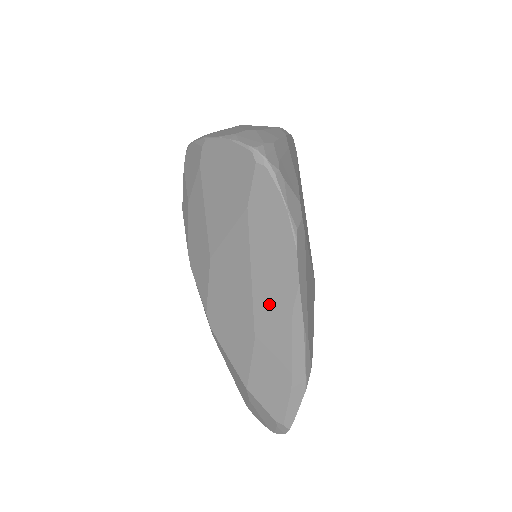
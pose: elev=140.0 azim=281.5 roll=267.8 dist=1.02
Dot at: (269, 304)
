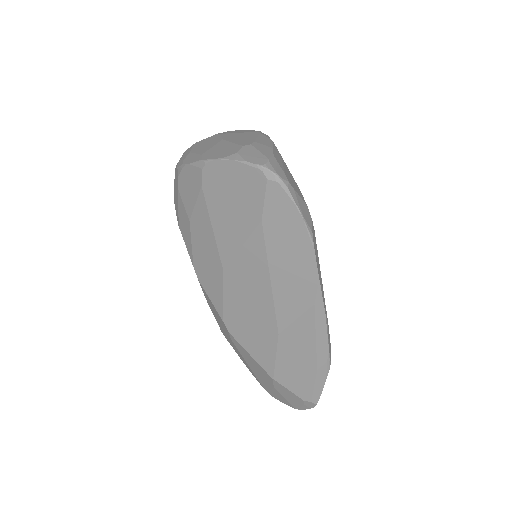
Dot at: (291, 302)
